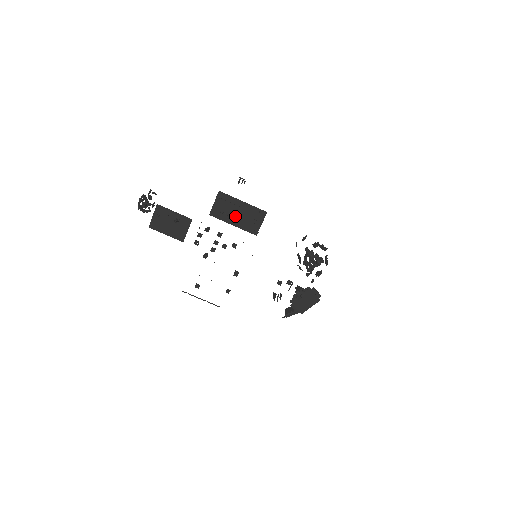
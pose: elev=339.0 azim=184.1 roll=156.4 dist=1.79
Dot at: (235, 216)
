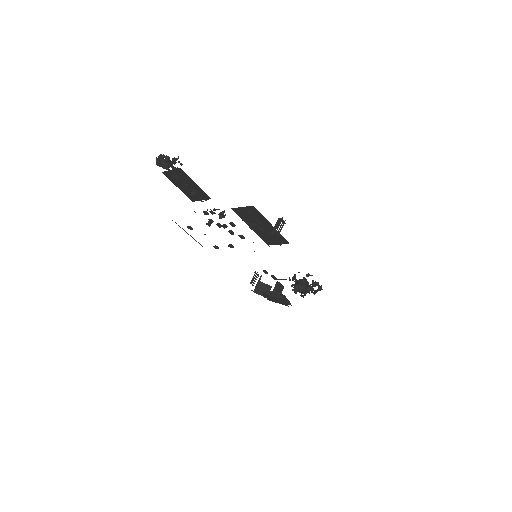
Dot at: (257, 225)
